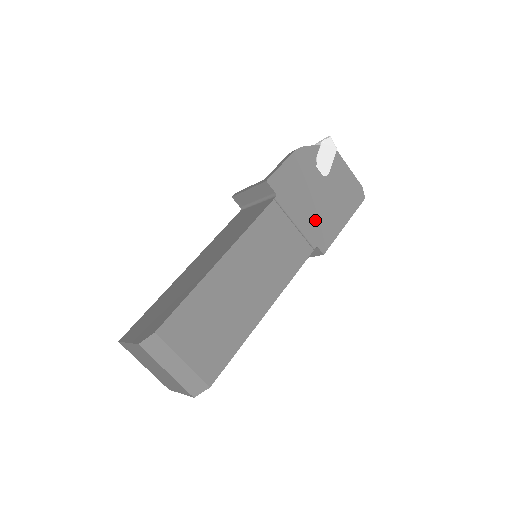
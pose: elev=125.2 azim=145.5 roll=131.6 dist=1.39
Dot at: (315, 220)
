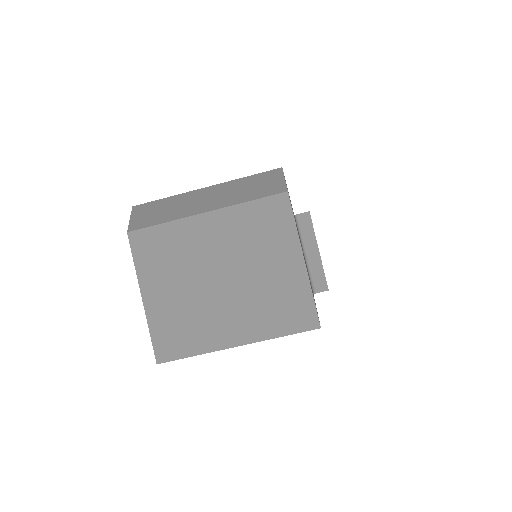
Dot at: occluded
